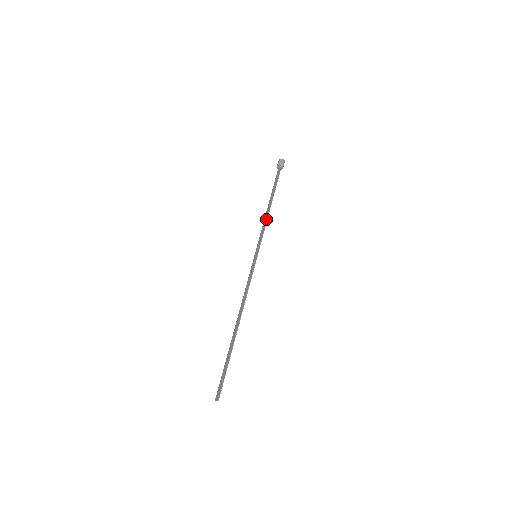
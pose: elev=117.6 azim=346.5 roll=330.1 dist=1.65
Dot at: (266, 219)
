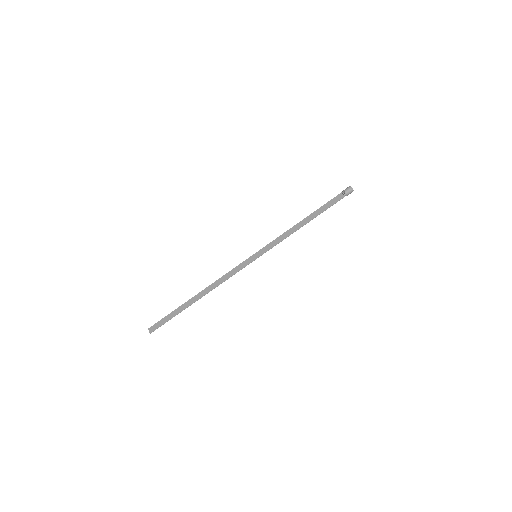
Dot at: (290, 233)
